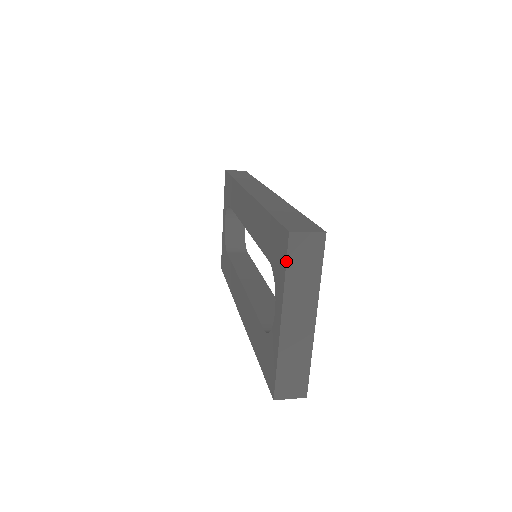
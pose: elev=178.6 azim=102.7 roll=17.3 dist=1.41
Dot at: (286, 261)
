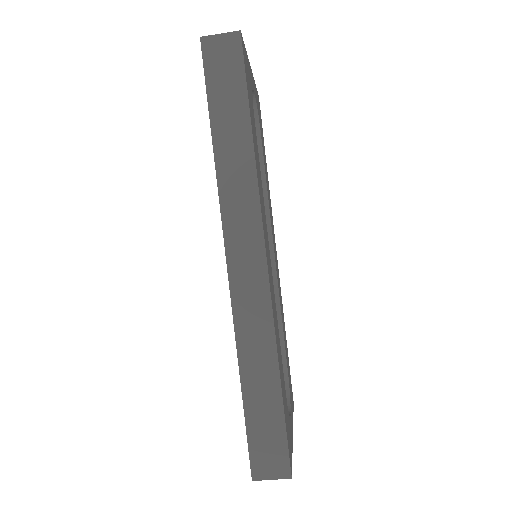
Dot at: occluded
